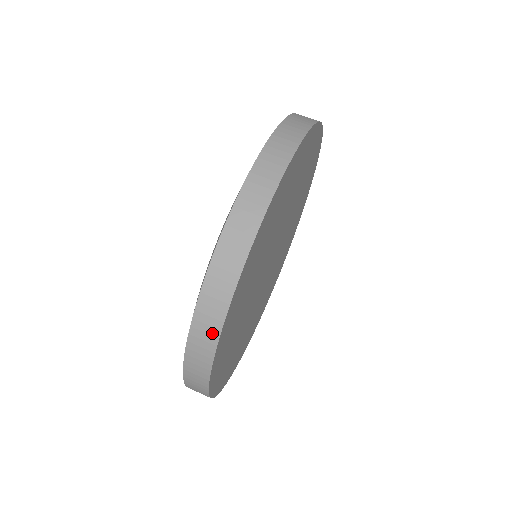
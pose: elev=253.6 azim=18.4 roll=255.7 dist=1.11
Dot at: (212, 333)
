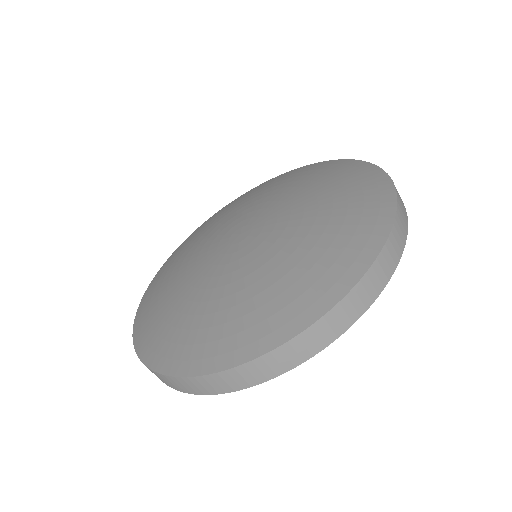
Dot at: (267, 374)
